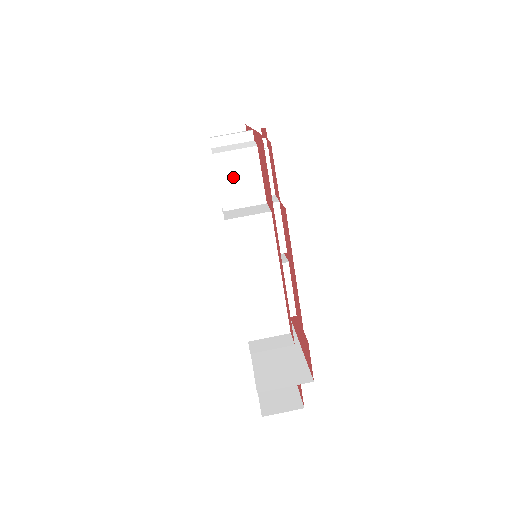
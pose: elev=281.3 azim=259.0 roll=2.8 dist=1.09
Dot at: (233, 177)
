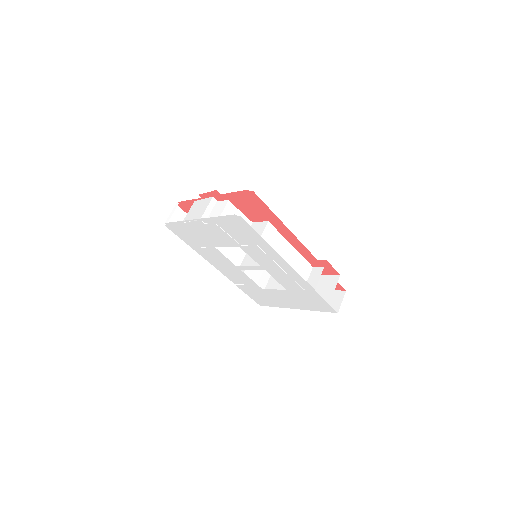
Dot at: occluded
